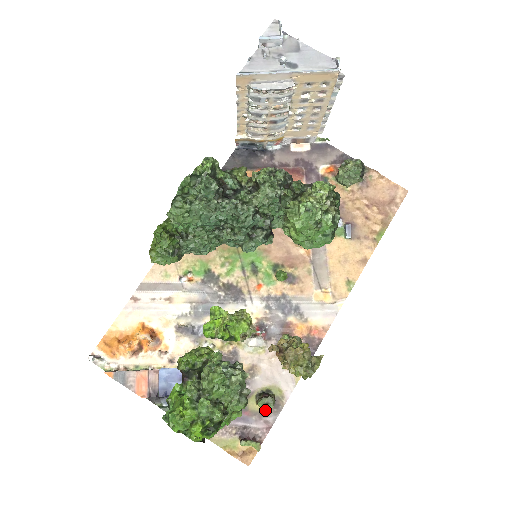
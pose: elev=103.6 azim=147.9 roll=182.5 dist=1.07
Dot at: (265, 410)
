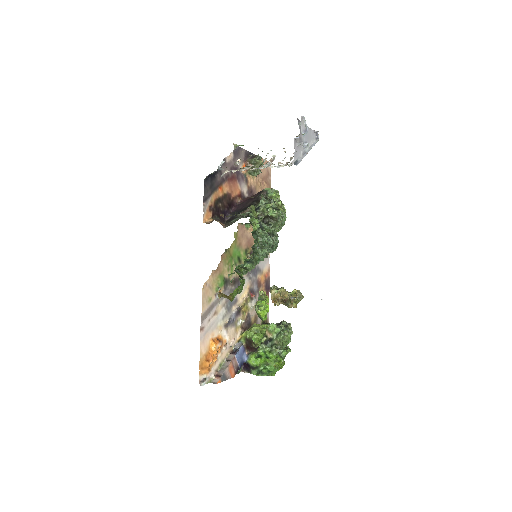
Dot at: occluded
